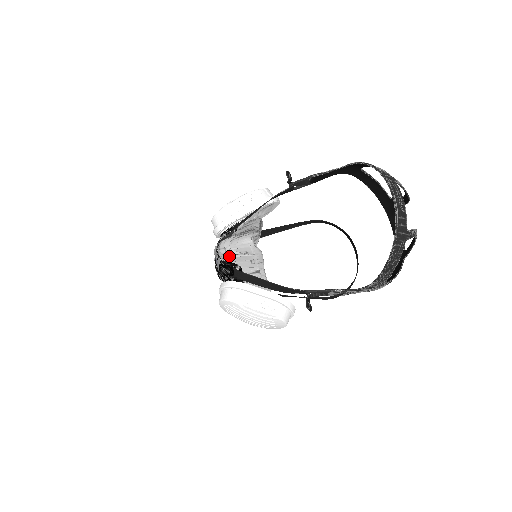
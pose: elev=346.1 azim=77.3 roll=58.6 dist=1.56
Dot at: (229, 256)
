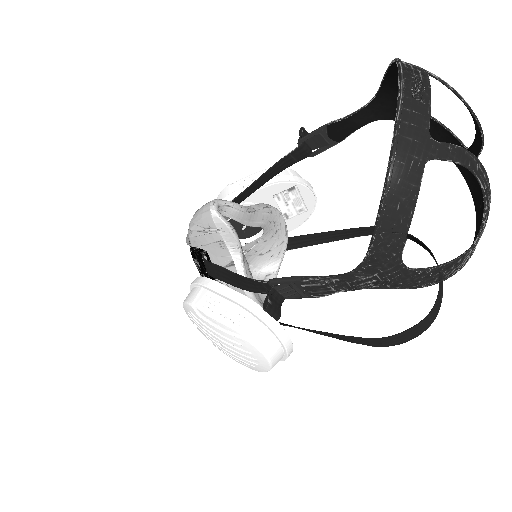
Dot at: (194, 236)
